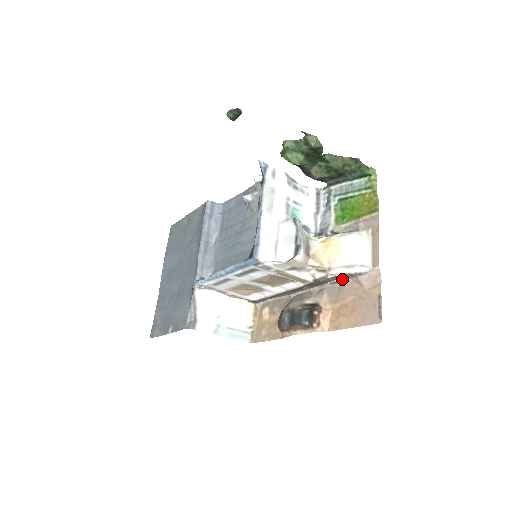
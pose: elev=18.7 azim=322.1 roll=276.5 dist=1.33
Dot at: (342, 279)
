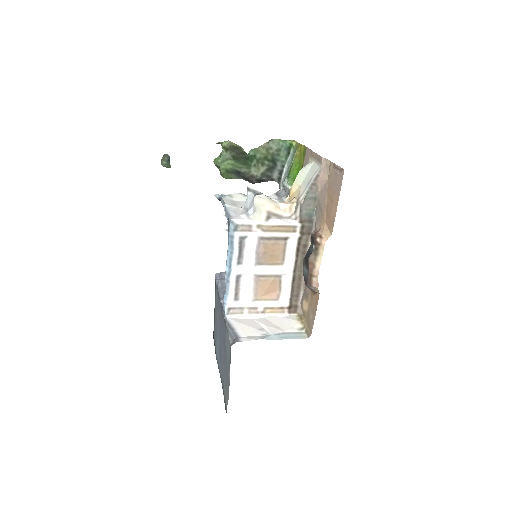
Dot at: (317, 201)
